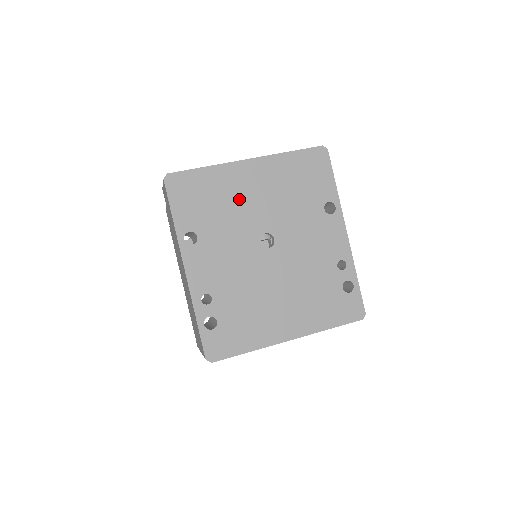
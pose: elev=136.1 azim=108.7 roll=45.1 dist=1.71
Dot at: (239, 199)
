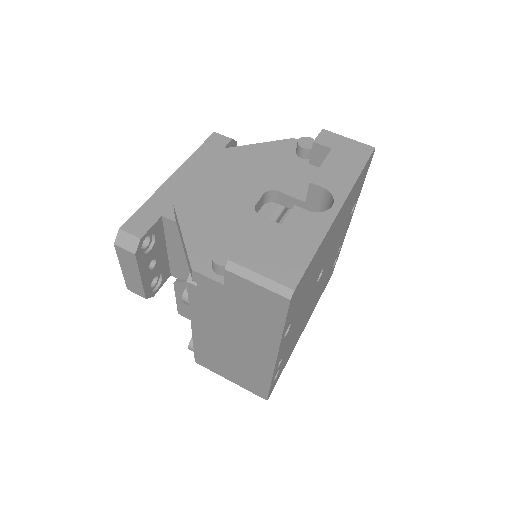
Dot at: occluded
